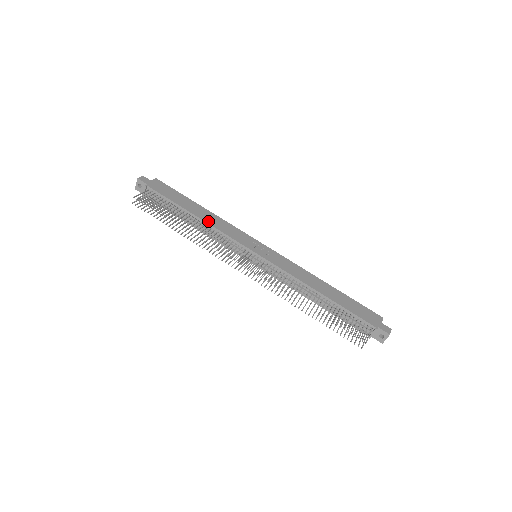
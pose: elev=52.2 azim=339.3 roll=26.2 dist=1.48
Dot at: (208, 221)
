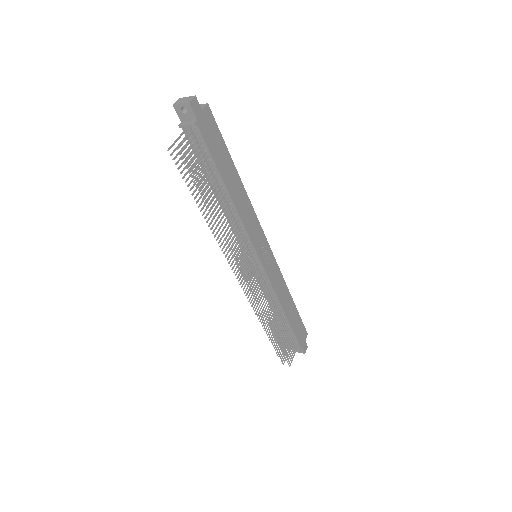
Dot at: (238, 206)
